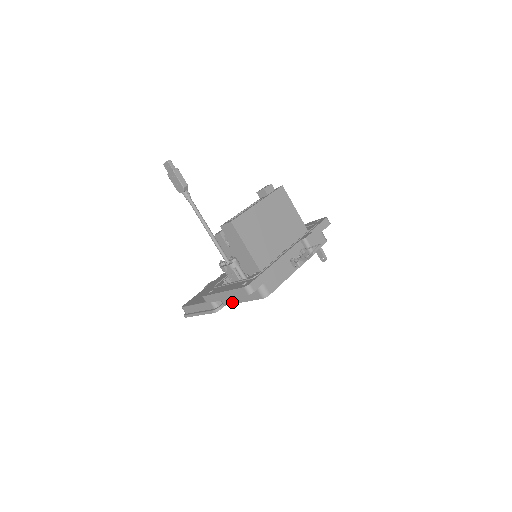
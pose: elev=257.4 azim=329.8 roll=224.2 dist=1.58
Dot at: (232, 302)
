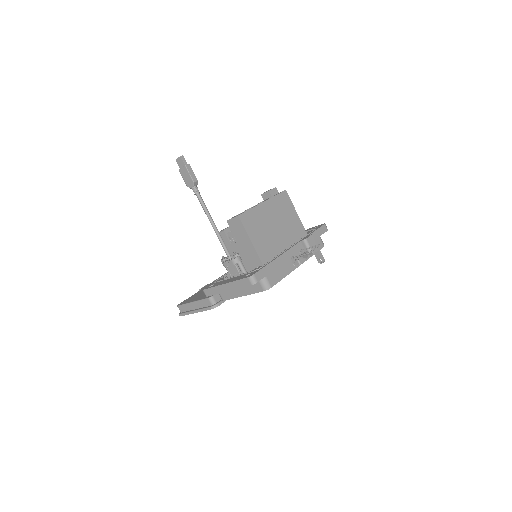
Dot at: (232, 297)
